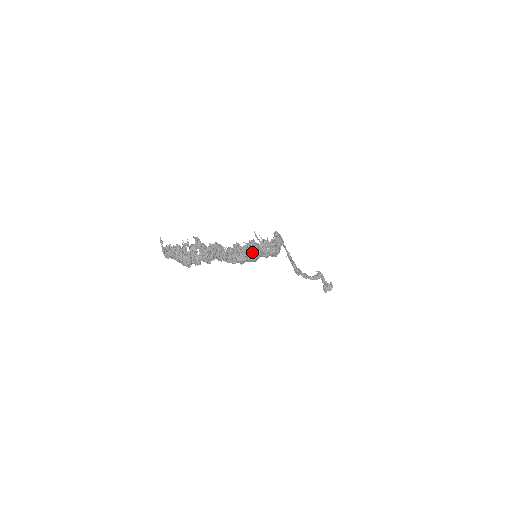
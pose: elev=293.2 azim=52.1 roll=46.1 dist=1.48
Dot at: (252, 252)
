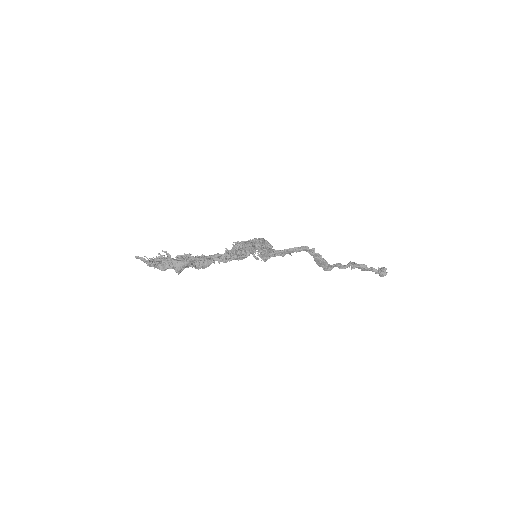
Dot at: occluded
